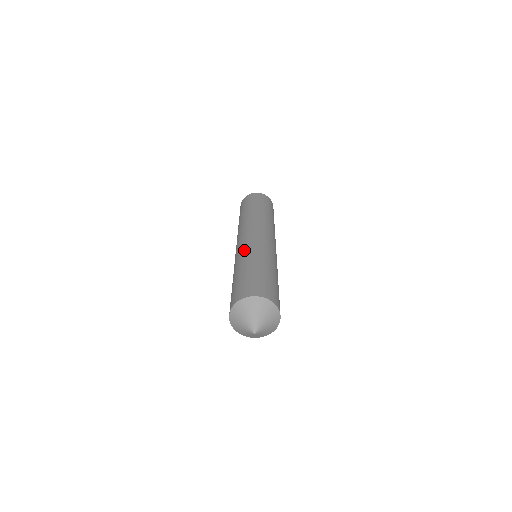
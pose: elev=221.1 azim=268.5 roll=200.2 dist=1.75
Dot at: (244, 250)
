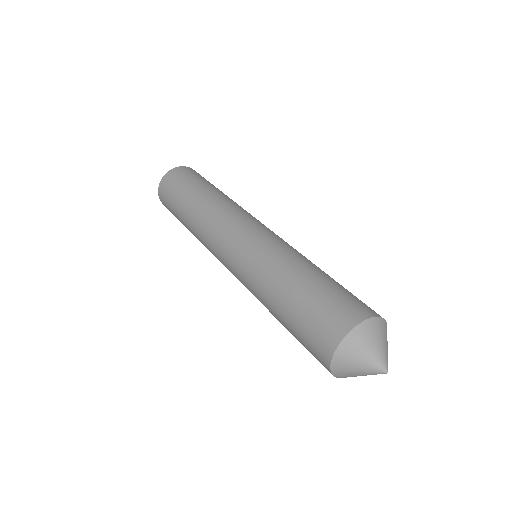
Dot at: (279, 244)
